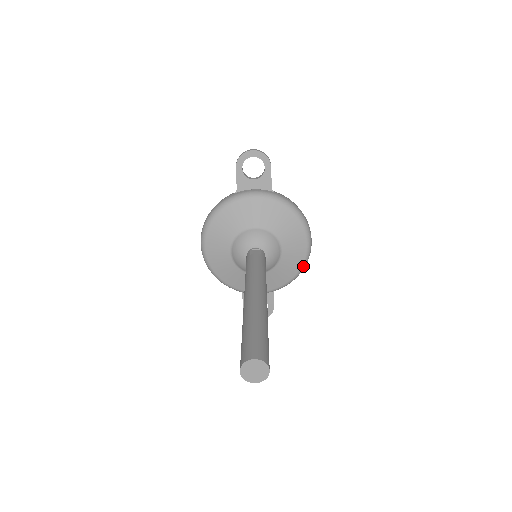
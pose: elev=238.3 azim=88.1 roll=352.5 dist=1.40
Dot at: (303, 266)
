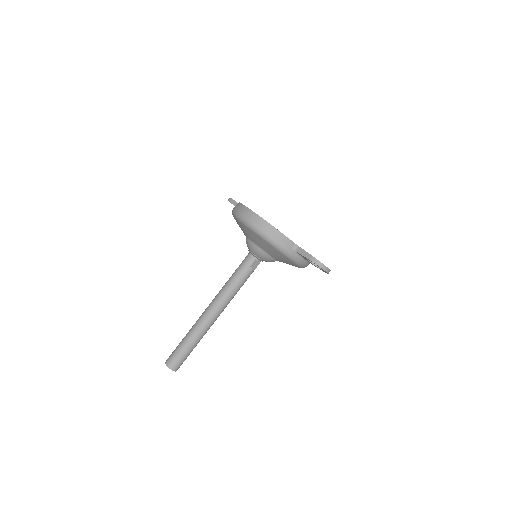
Dot at: occluded
